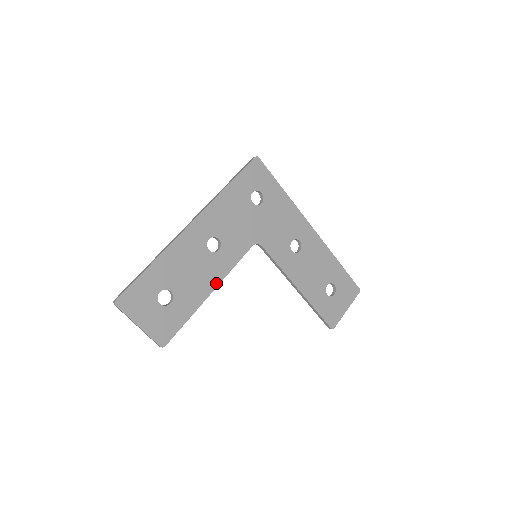
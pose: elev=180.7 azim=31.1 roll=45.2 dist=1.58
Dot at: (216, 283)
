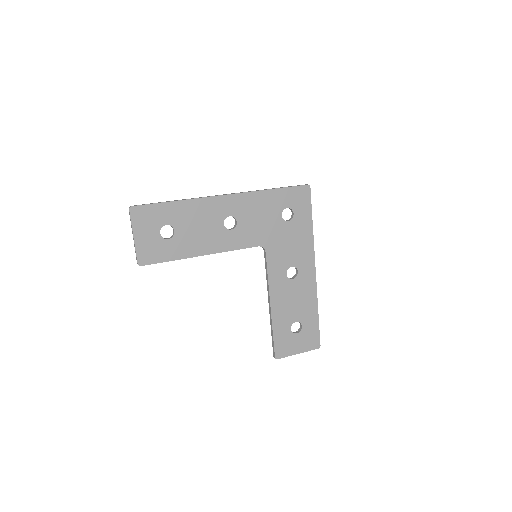
Dot at: (211, 251)
